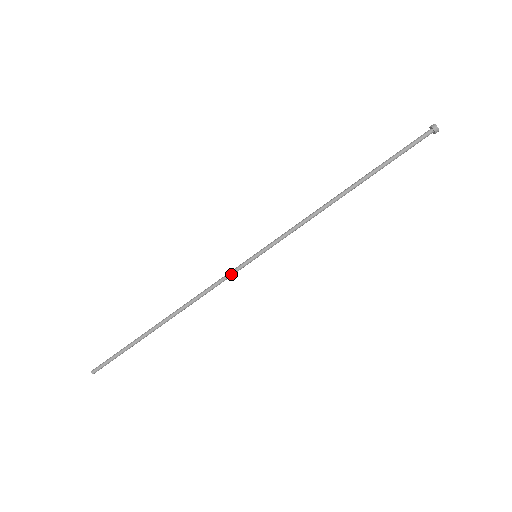
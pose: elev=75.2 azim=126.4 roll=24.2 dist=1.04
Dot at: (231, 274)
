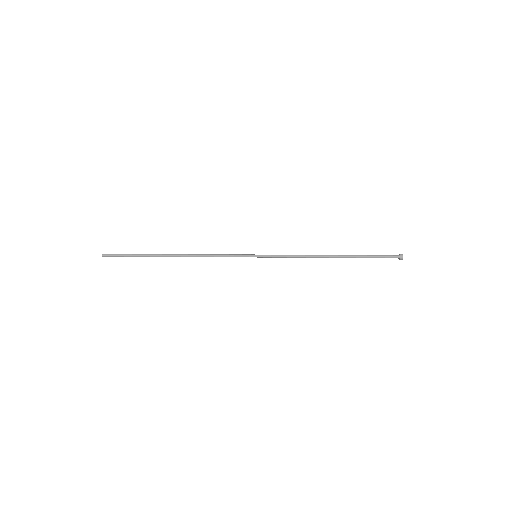
Dot at: occluded
